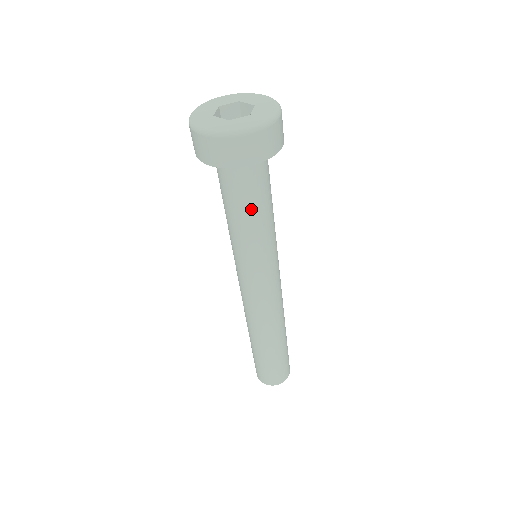
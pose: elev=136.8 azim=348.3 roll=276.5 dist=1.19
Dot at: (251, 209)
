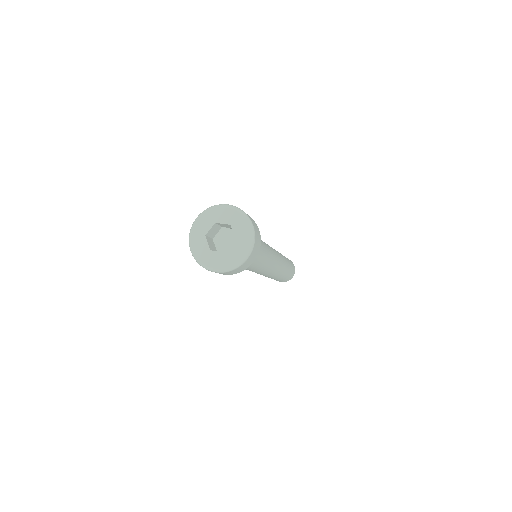
Dot at: occluded
